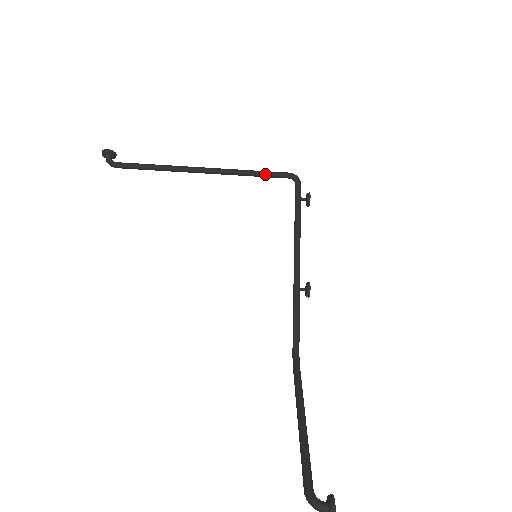
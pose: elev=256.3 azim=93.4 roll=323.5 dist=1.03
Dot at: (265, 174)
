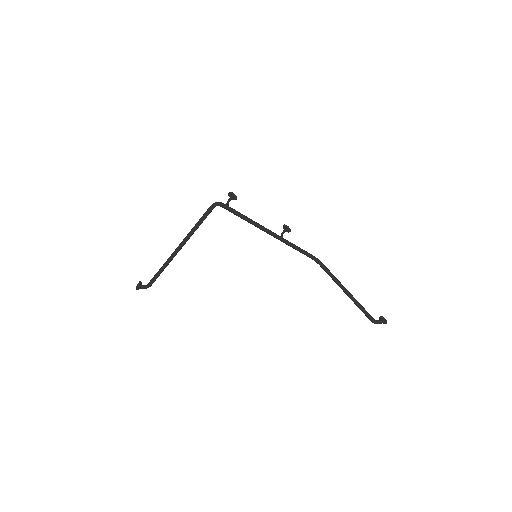
Dot at: occluded
